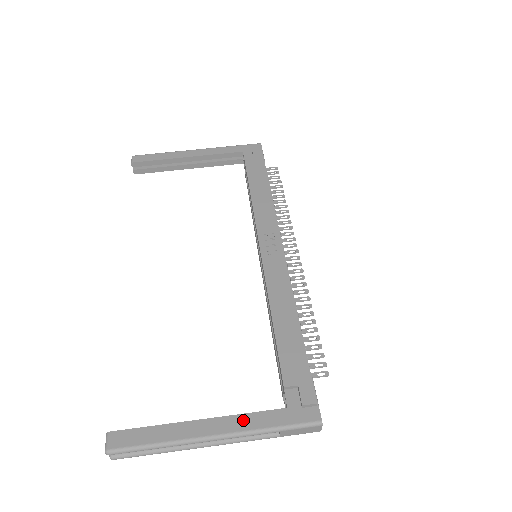
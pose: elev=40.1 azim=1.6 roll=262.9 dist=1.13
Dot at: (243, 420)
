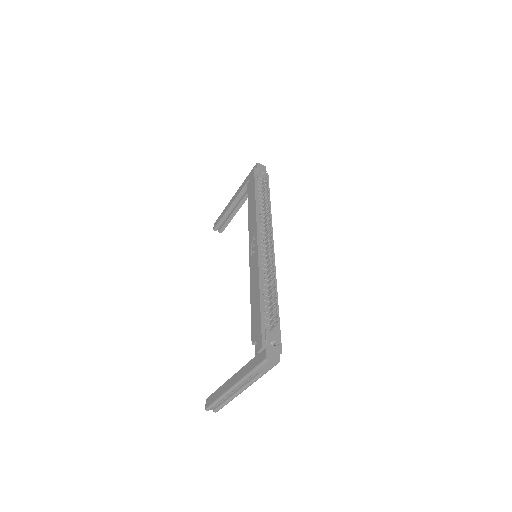
Dot at: (241, 372)
